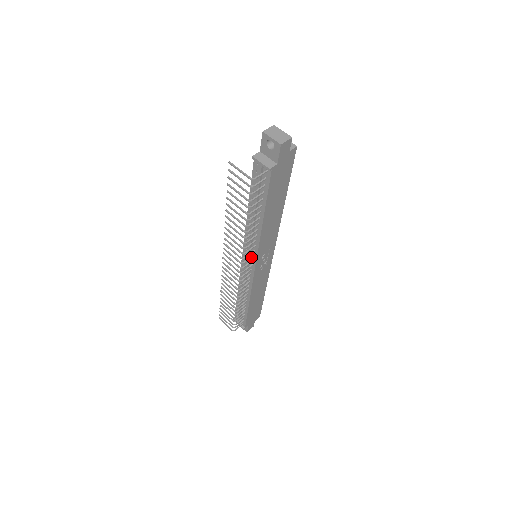
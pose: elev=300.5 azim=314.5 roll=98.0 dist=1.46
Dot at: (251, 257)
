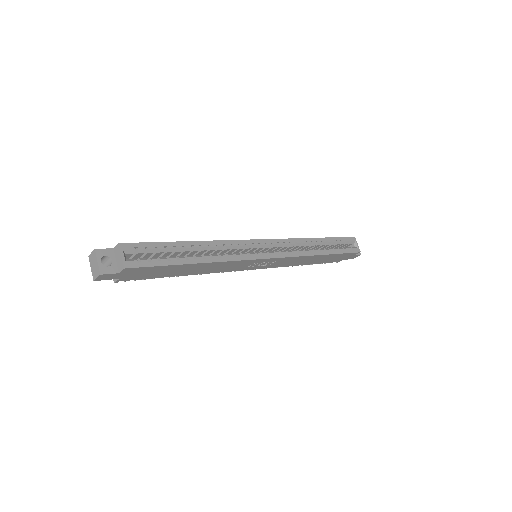
Dot at: occluded
